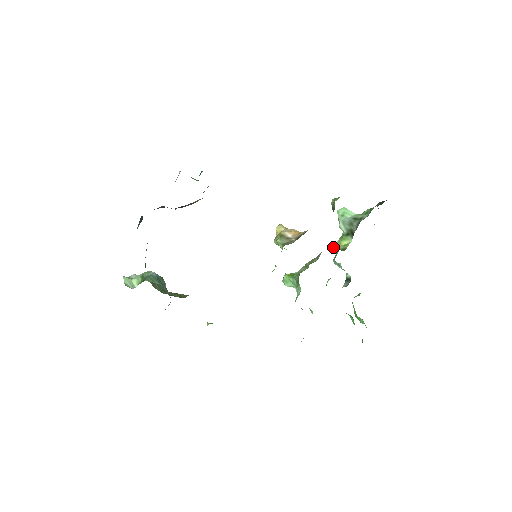
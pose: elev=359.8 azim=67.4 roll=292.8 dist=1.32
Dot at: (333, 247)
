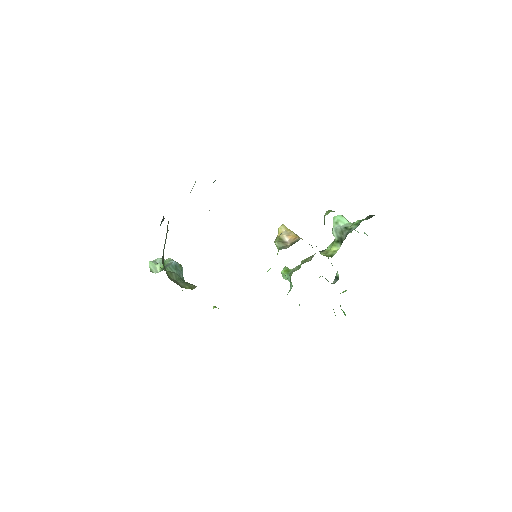
Dot at: (324, 251)
